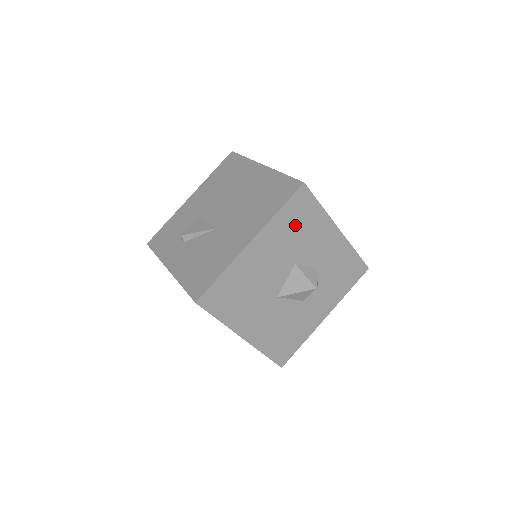
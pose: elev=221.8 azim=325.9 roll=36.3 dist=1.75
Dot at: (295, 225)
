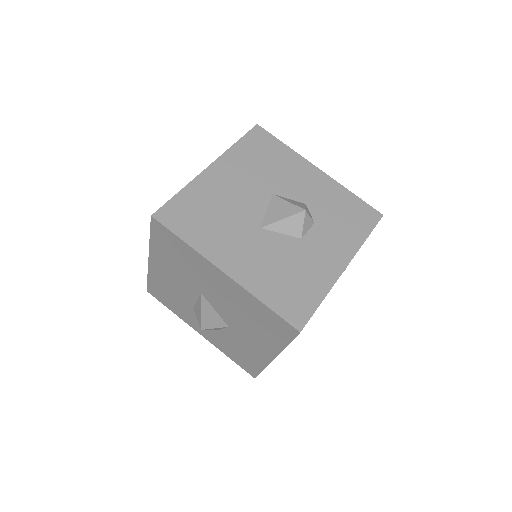
Dot at: (260, 158)
